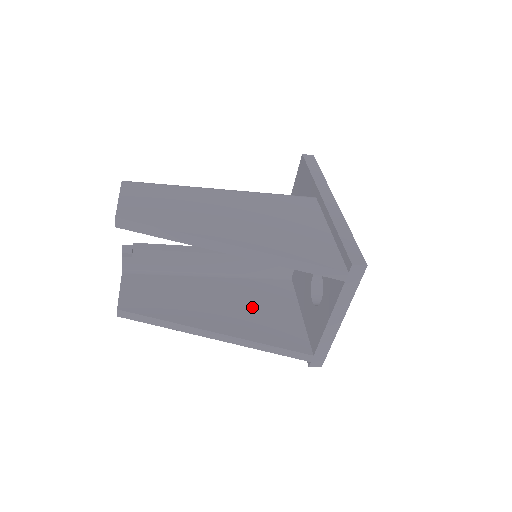
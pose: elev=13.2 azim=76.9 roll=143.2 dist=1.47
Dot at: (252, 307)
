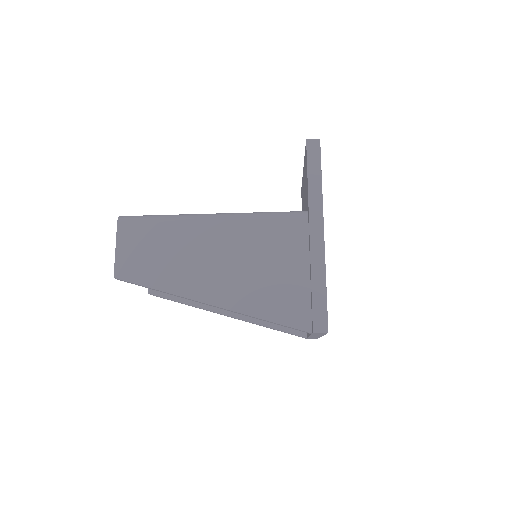
Dot at: occluded
